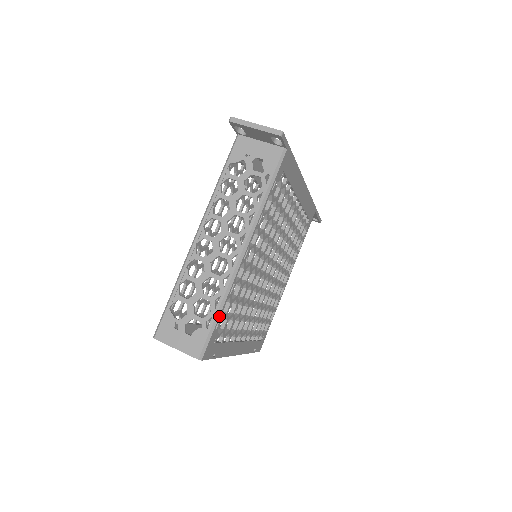
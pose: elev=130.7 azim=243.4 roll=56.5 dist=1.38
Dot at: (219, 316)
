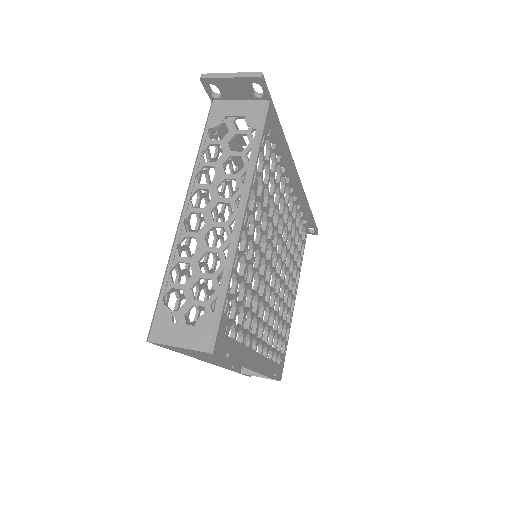
Dot at: (226, 294)
